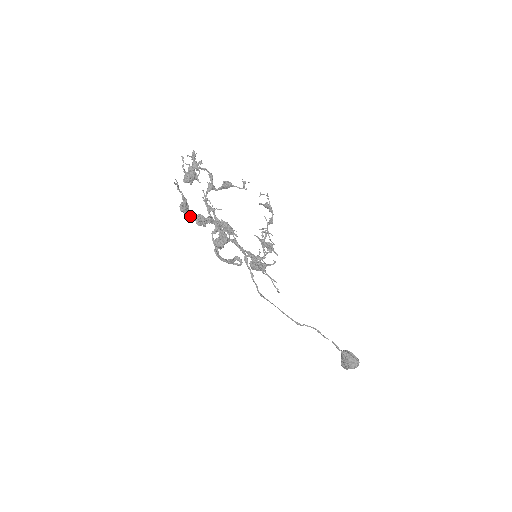
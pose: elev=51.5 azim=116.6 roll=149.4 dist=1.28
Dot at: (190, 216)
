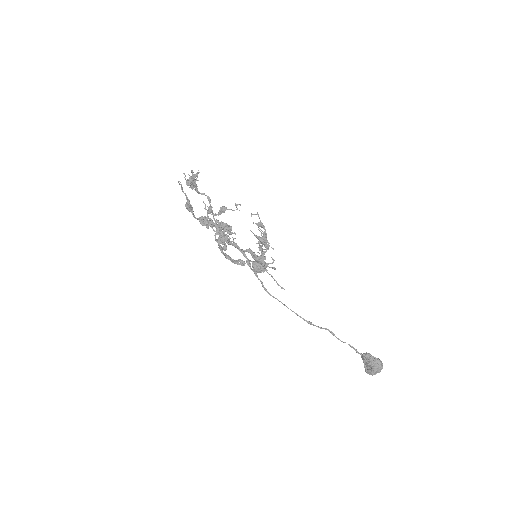
Dot at: (194, 216)
